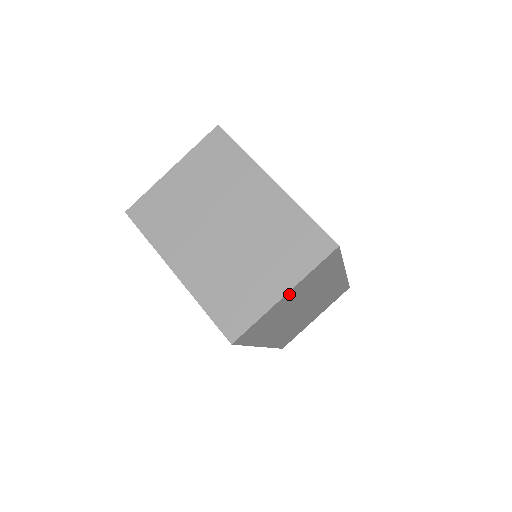
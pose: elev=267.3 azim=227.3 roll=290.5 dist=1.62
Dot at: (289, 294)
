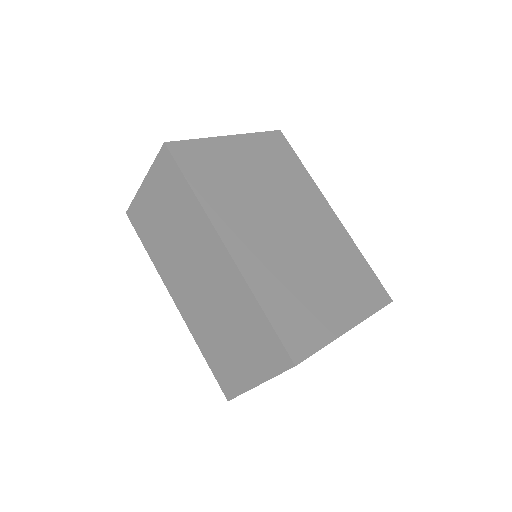
Dot at: occluded
